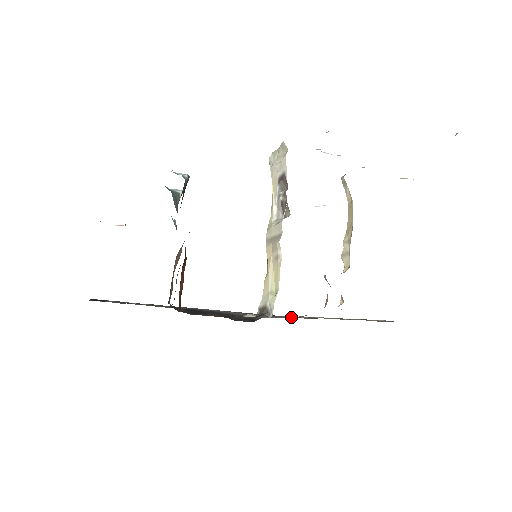
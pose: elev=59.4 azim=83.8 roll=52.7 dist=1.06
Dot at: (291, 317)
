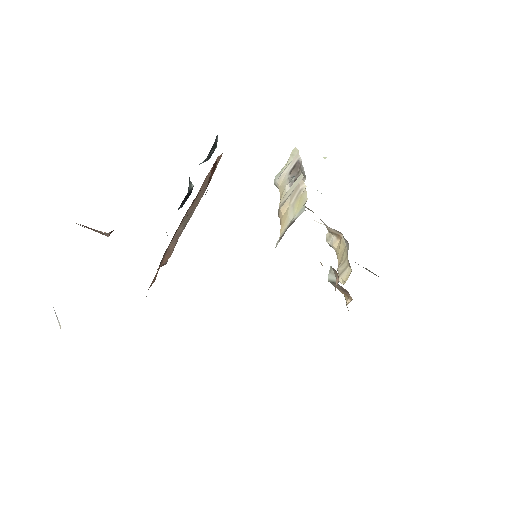
Dot at: occluded
